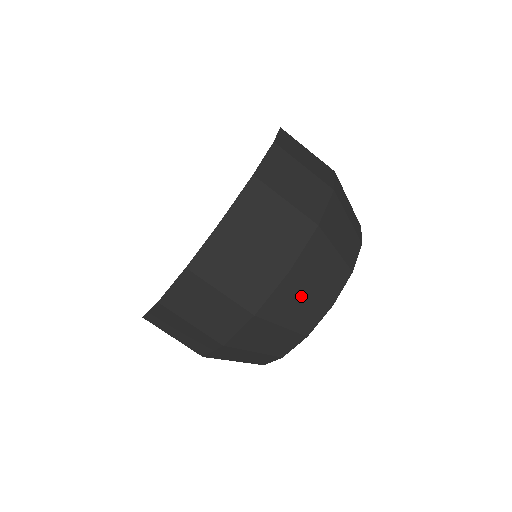
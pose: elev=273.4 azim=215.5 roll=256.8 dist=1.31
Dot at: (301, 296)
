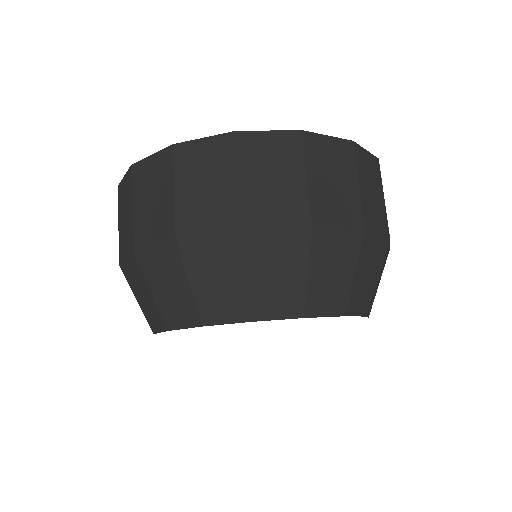
Dot at: (231, 271)
